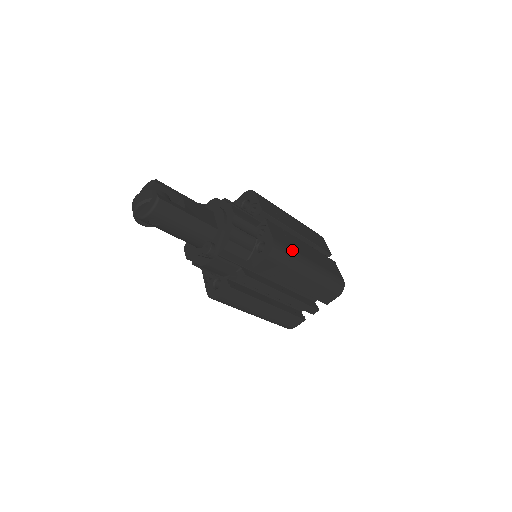
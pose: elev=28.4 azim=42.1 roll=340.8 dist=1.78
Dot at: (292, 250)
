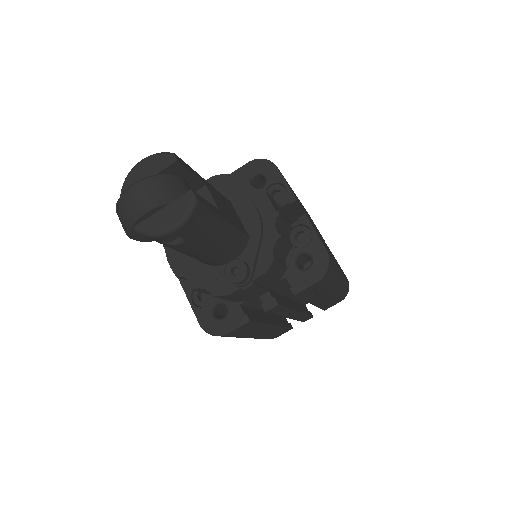
Dot at: (334, 261)
